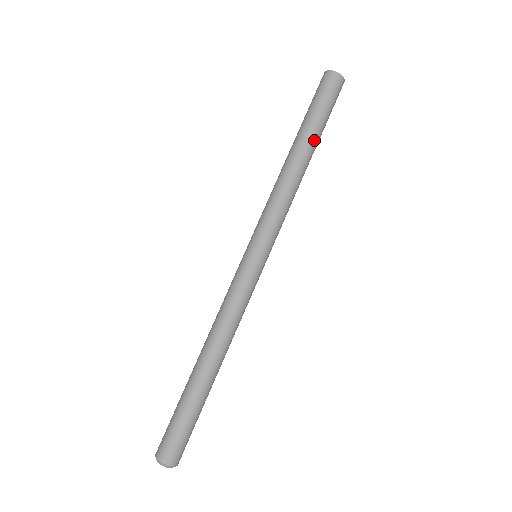
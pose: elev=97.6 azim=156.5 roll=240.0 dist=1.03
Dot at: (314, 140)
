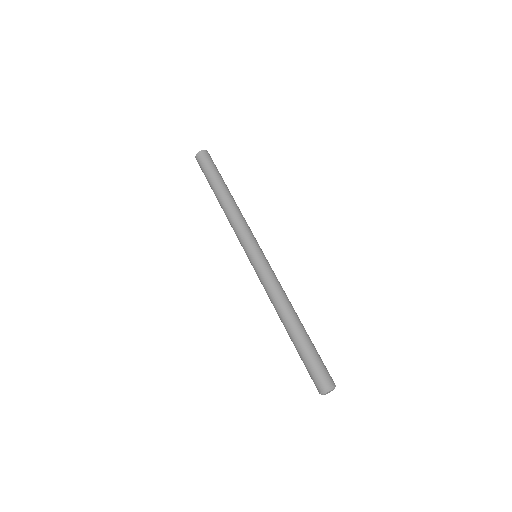
Dot at: (227, 187)
